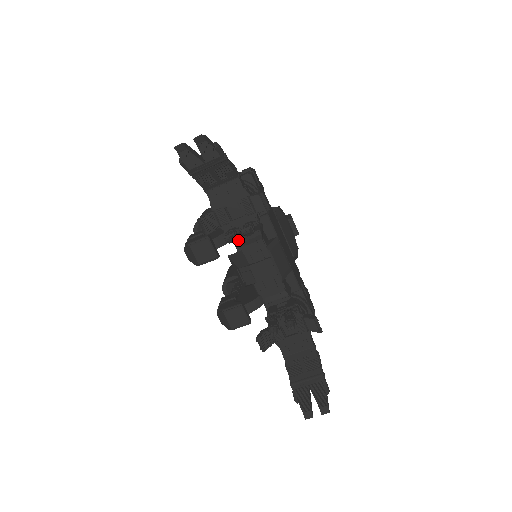
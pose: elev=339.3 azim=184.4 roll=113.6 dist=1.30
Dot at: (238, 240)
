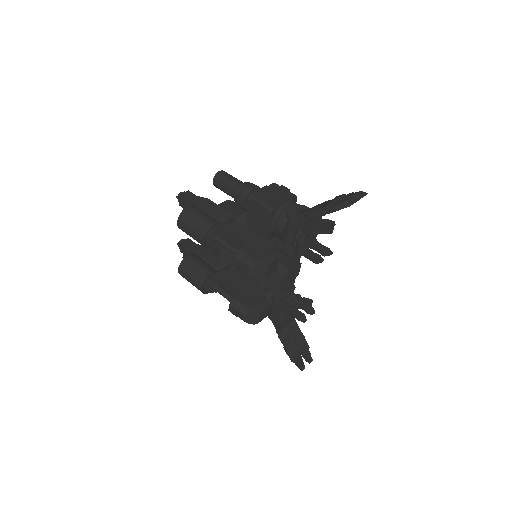
Dot at: (294, 254)
